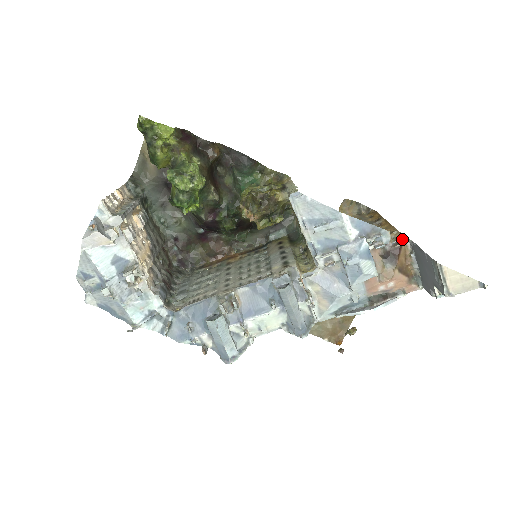
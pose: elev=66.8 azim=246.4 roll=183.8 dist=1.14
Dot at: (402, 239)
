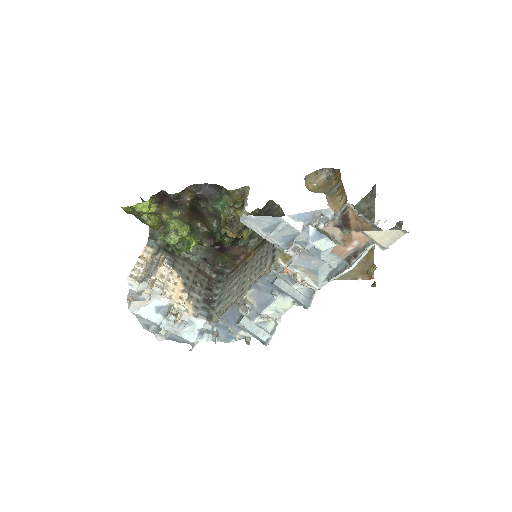
Dot at: (346, 206)
